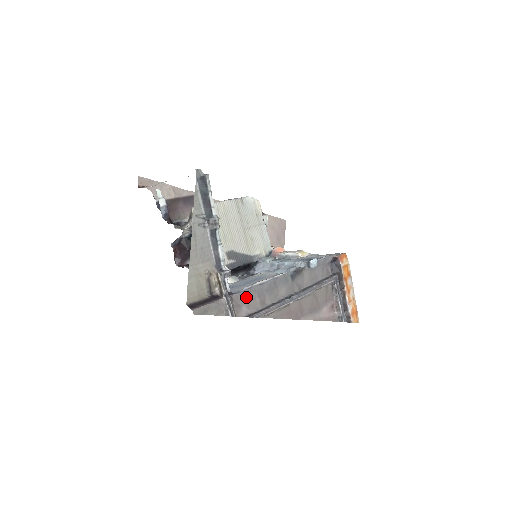
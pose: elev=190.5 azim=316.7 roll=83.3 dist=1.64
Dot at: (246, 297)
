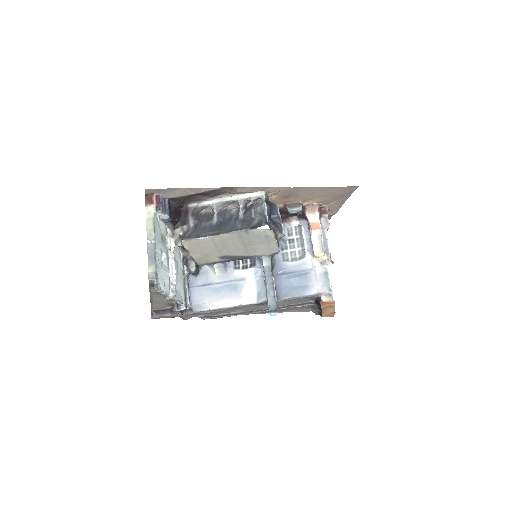
Dot at: (201, 313)
